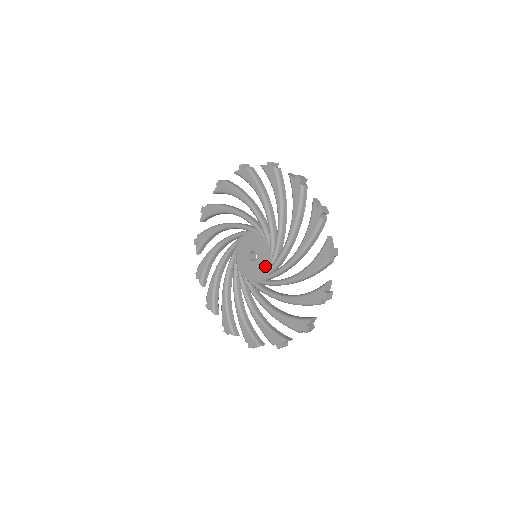
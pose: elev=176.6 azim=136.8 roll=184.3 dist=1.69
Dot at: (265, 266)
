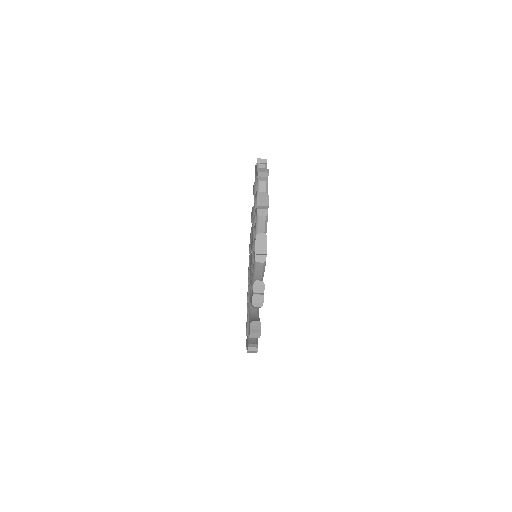
Dot at: (252, 242)
